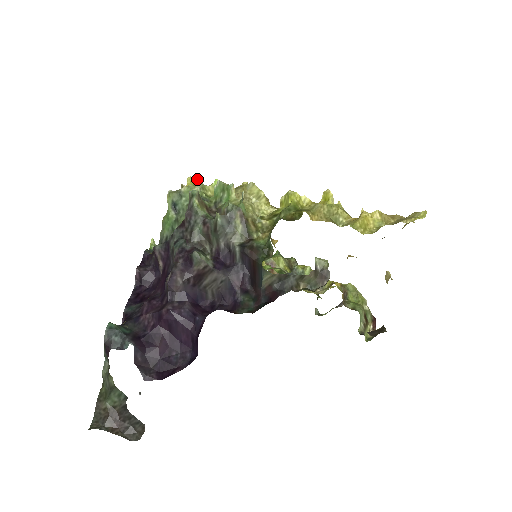
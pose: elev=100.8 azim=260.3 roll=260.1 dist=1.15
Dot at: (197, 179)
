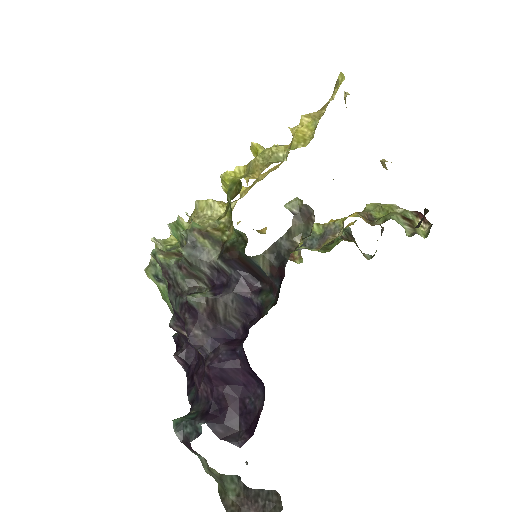
Dot at: (152, 240)
